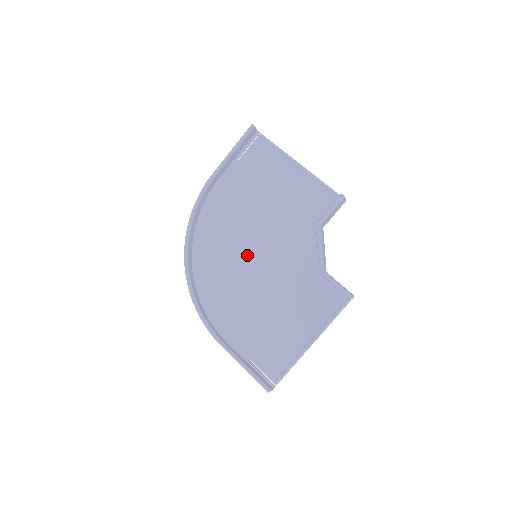
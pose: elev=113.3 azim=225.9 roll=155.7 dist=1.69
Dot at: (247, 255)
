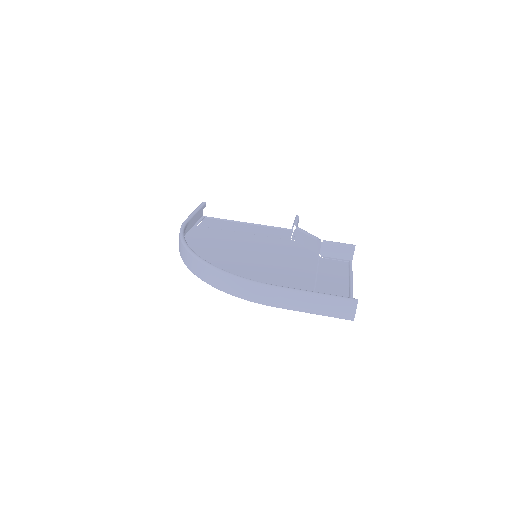
Dot at: (246, 259)
